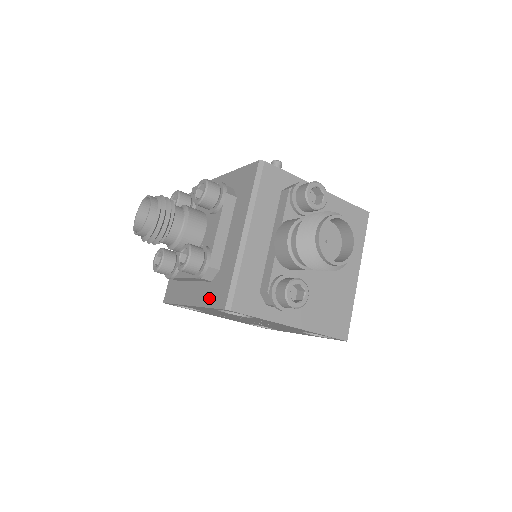
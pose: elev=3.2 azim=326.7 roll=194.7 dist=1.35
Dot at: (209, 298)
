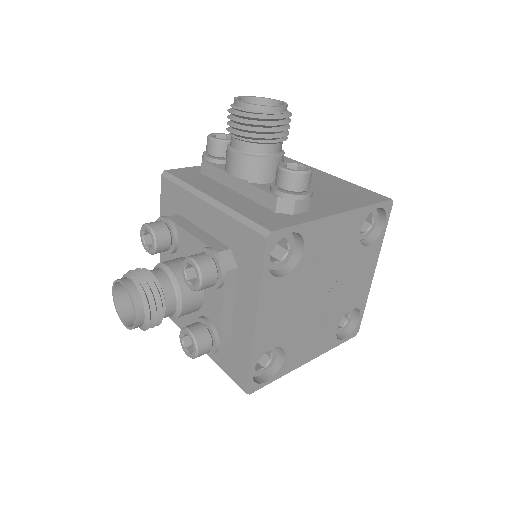
Dot at: (252, 274)
